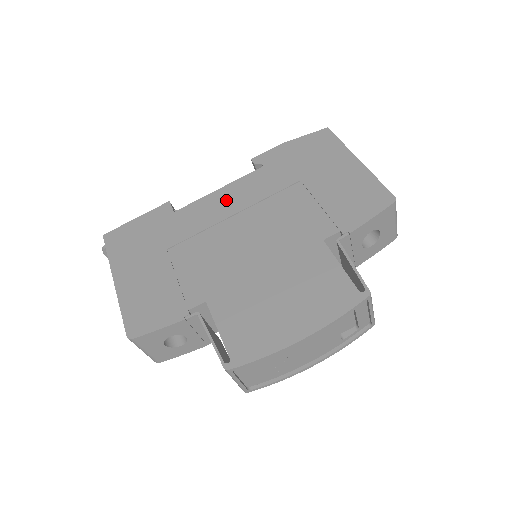
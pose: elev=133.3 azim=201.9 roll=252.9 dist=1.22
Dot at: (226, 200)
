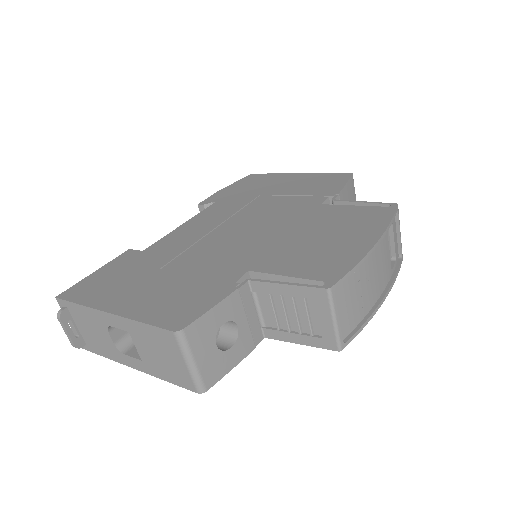
Dot at: (198, 225)
